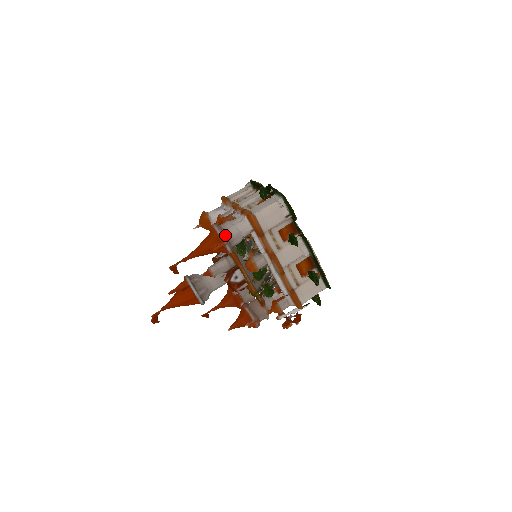
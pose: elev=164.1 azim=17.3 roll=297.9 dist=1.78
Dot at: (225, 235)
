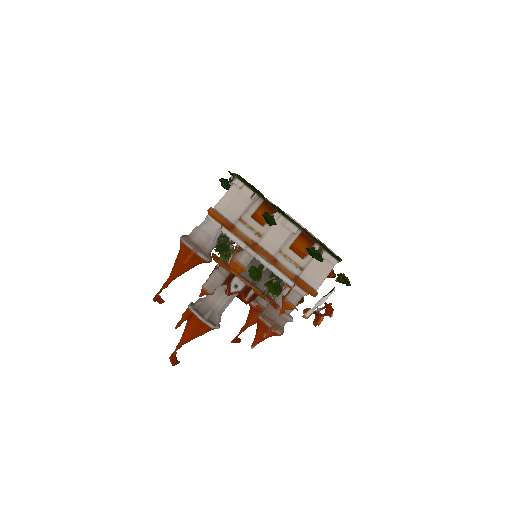
Dot at: (193, 243)
